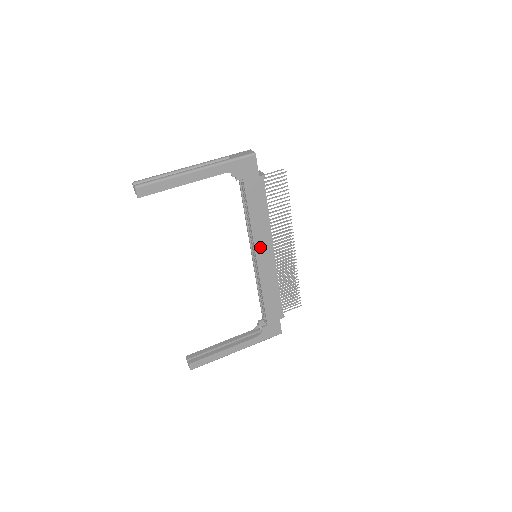
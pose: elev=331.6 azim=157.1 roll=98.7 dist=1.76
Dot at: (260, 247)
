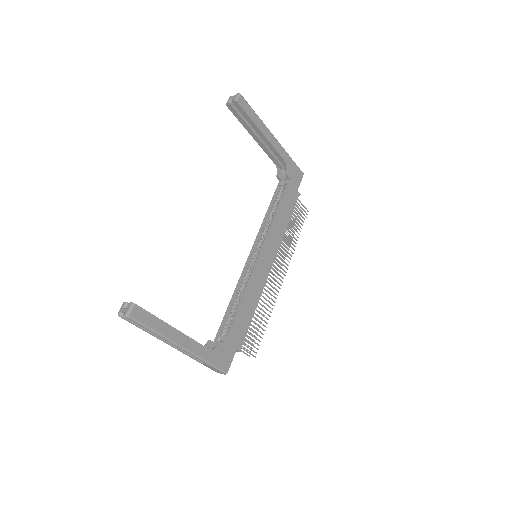
Dot at: (268, 246)
